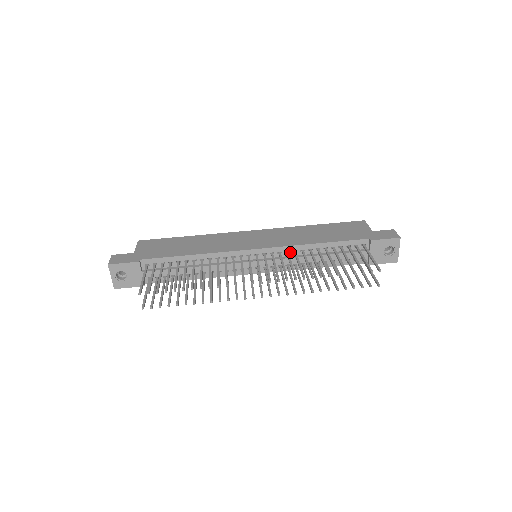
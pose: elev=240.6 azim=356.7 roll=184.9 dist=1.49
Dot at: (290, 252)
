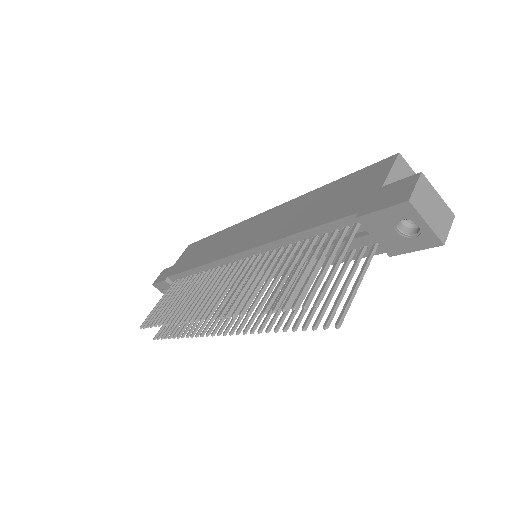
Dot at: (270, 252)
